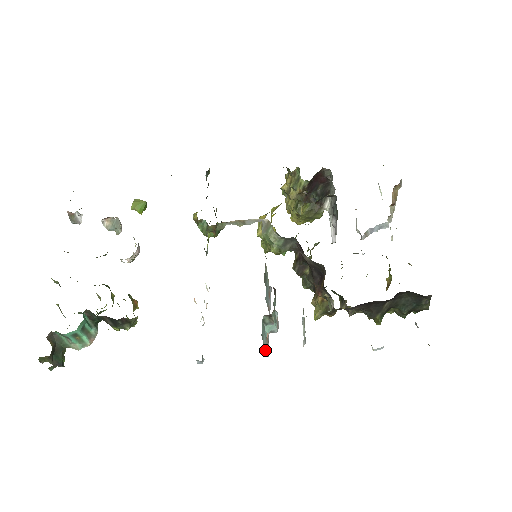
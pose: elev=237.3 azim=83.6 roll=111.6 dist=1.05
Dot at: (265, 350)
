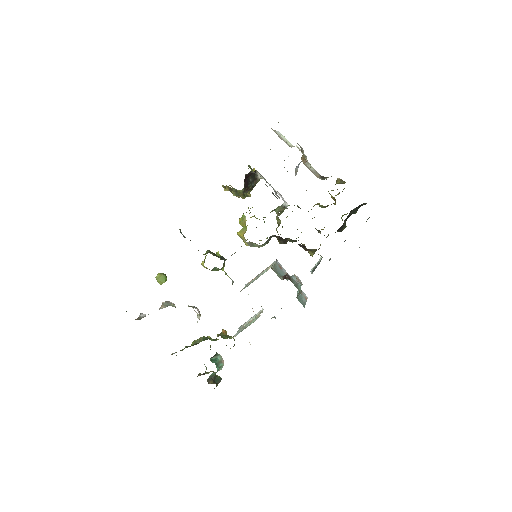
Dot at: (306, 301)
